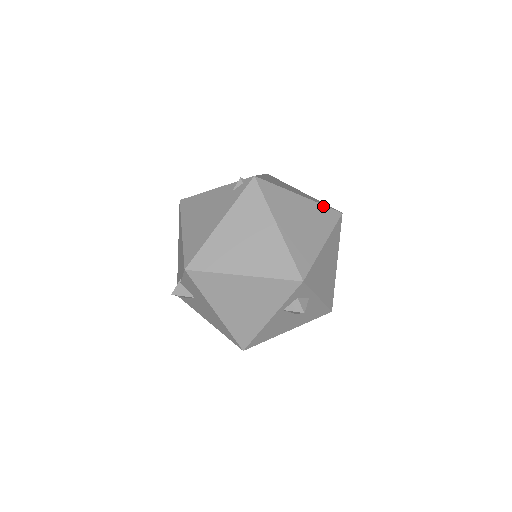
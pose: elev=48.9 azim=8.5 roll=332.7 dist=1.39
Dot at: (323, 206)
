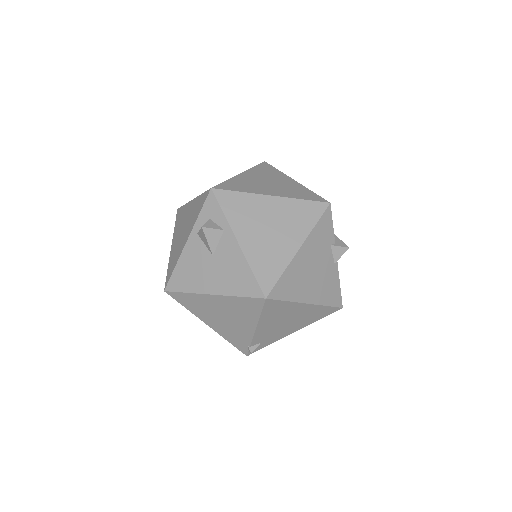
Dot at: (311, 192)
